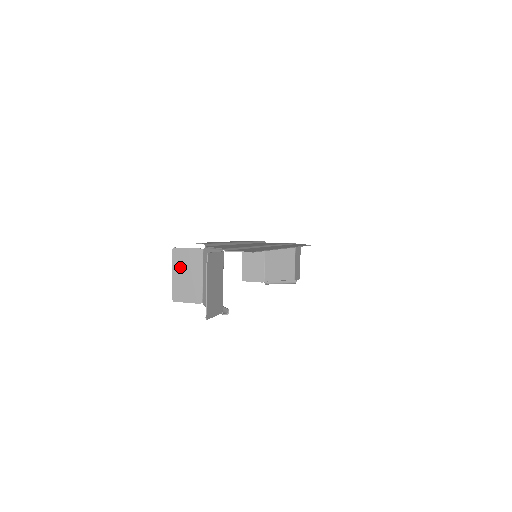
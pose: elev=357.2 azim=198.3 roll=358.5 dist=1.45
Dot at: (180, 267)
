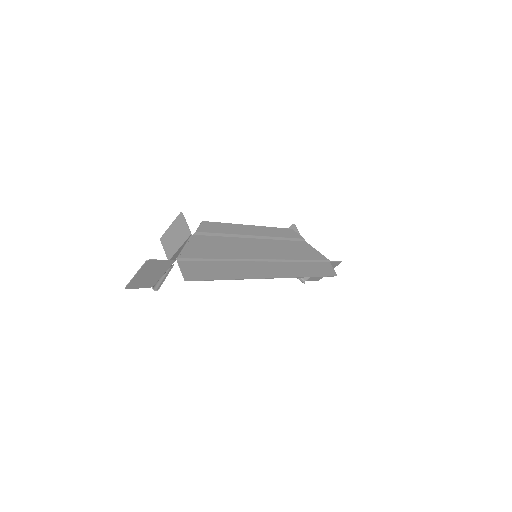
Dot at: (176, 227)
